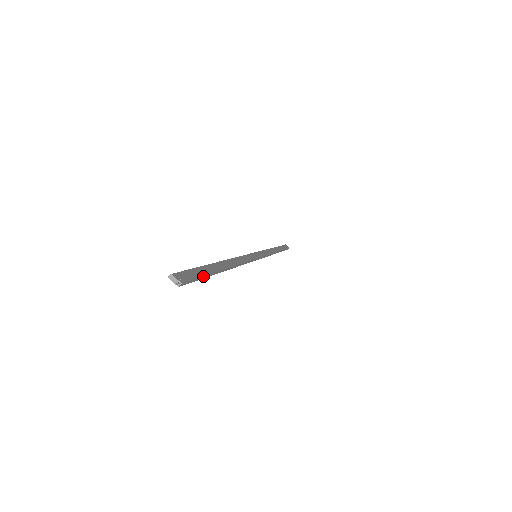
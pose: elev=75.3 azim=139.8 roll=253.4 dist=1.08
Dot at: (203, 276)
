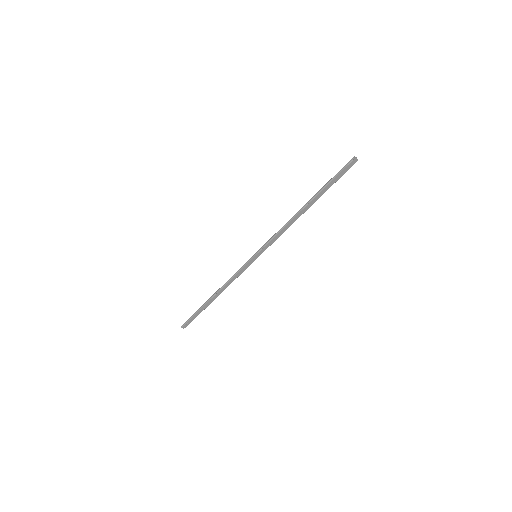
Dot at: (337, 179)
